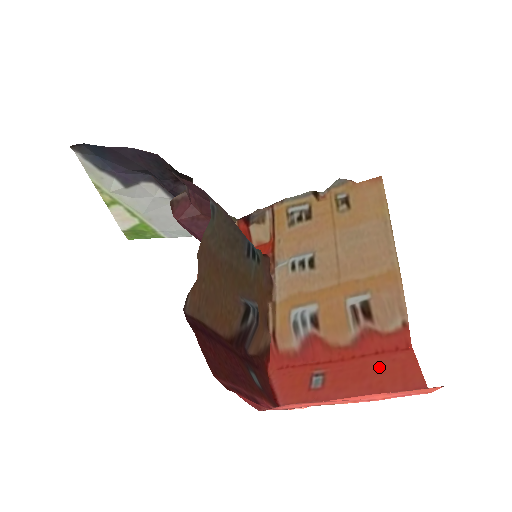
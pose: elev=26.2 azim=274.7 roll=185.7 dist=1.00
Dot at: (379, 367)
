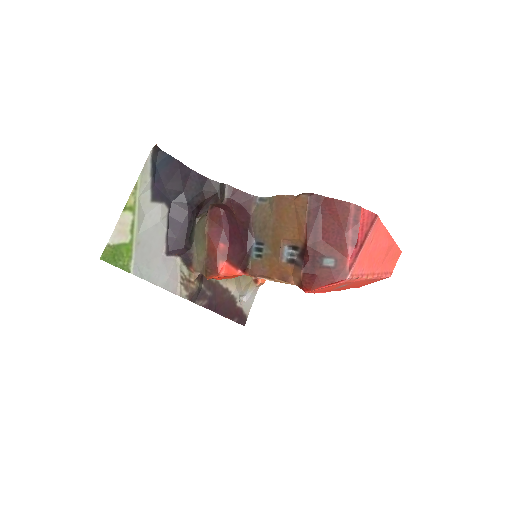
Dot at: occluded
